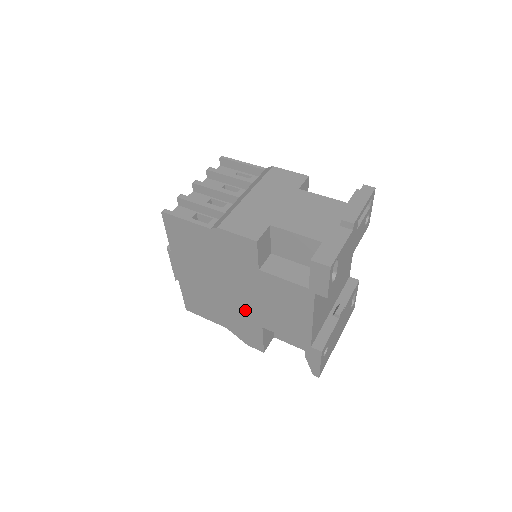
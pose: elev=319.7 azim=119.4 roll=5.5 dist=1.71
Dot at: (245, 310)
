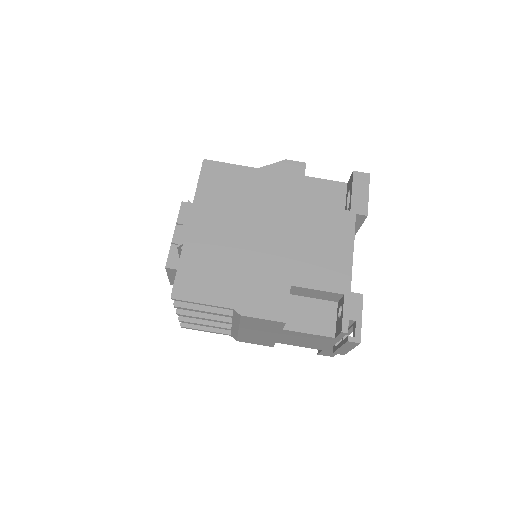
Dot at: occluded
